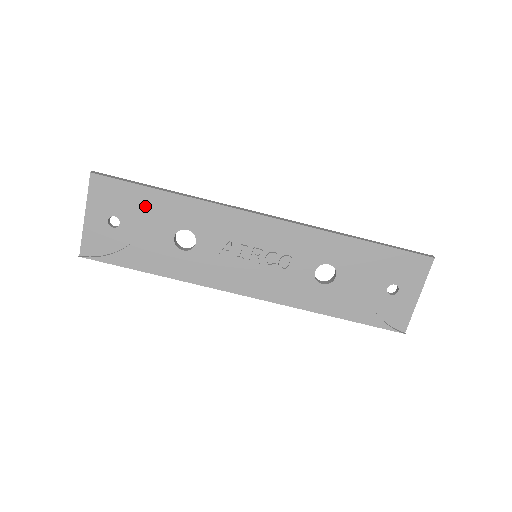
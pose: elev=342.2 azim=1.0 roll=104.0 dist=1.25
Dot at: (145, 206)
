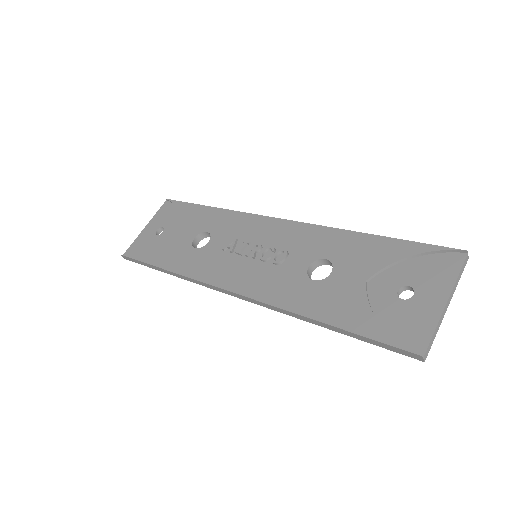
Dot at: (187, 217)
